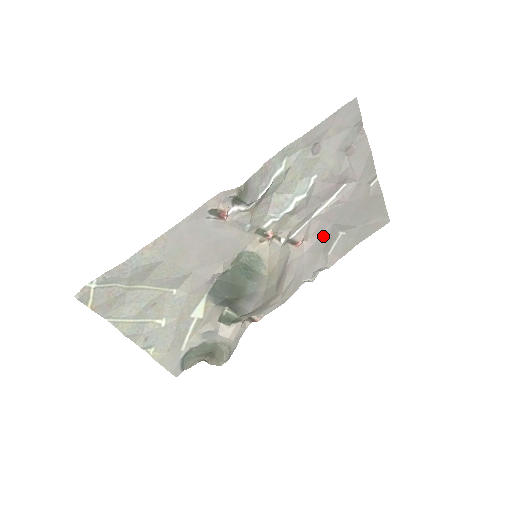
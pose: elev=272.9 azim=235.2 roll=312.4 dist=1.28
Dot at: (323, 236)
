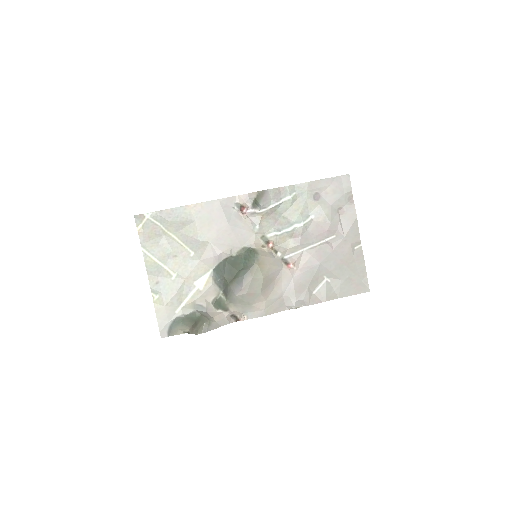
Dot at: (311, 271)
